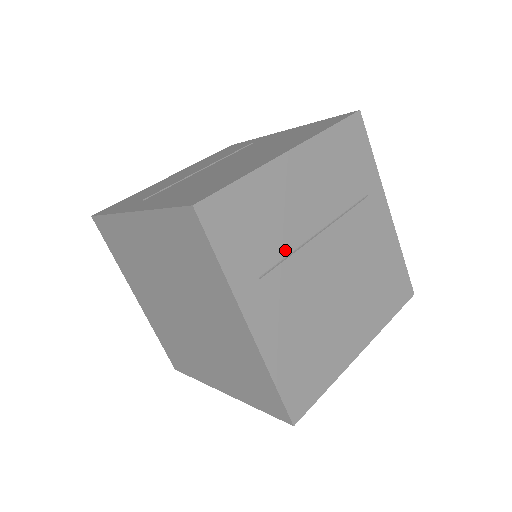
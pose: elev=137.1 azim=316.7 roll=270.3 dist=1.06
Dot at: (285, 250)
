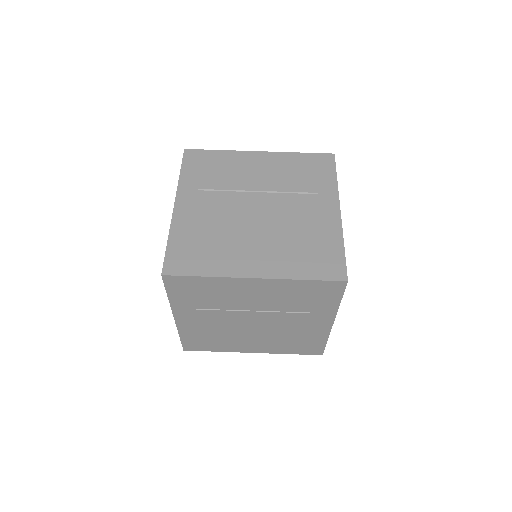
Dot at: (220, 307)
